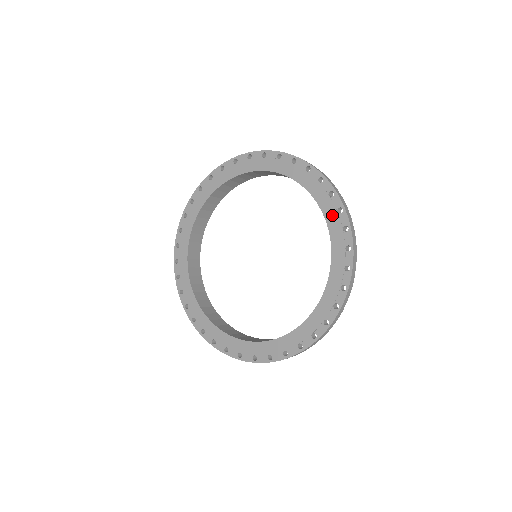
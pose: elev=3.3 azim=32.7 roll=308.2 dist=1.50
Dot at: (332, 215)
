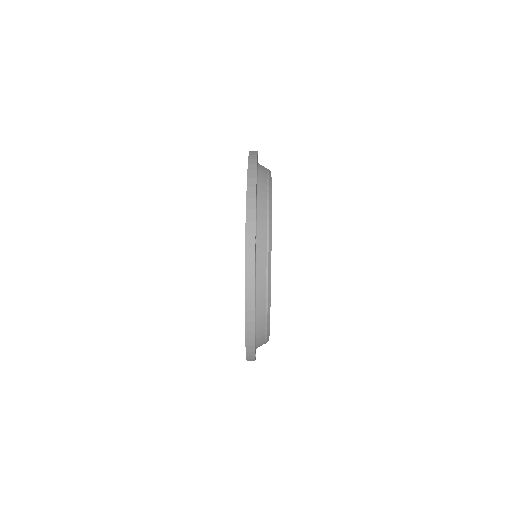
Dot at: occluded
